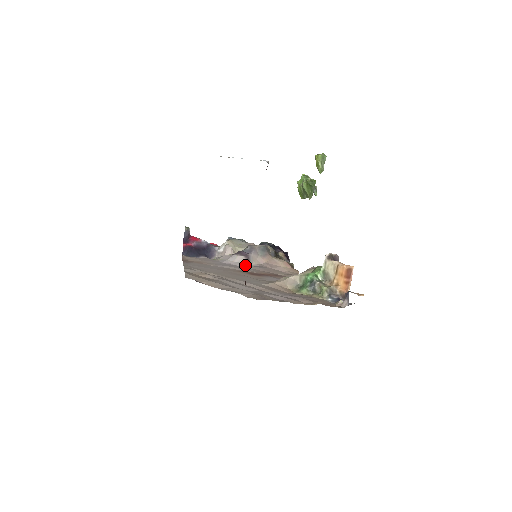
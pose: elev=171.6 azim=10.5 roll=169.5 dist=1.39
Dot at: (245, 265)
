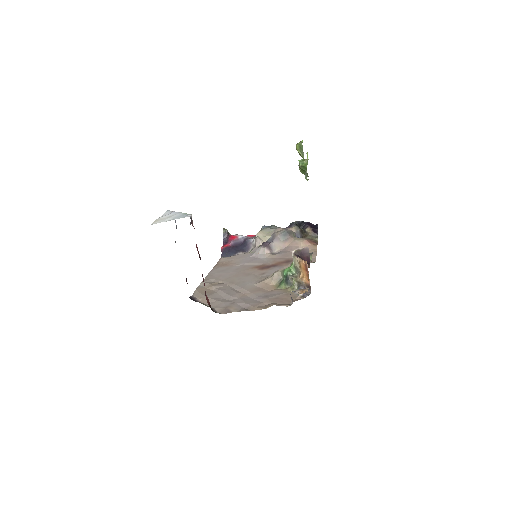
Dot at: (266, 256)
